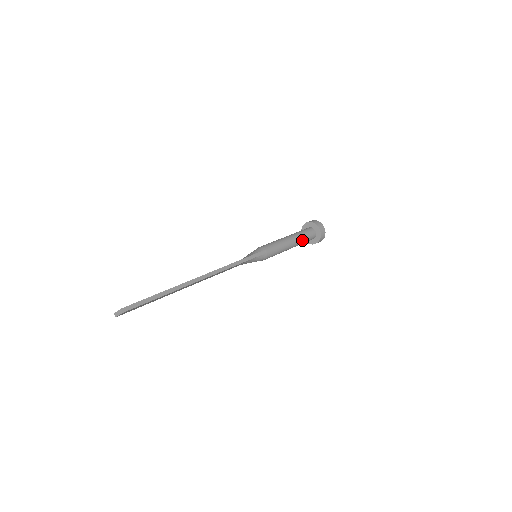
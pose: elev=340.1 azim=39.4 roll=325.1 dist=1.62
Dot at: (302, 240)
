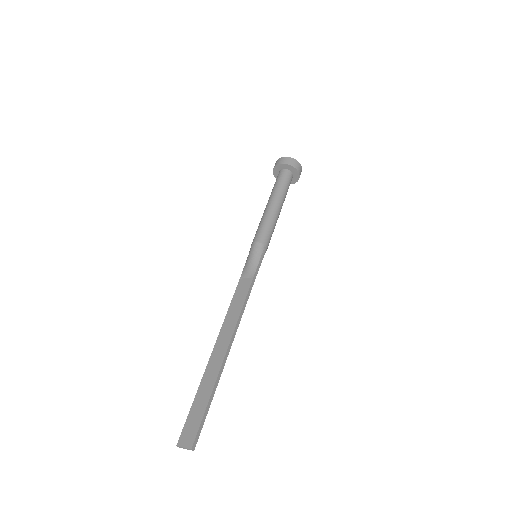
Dot at: (285, 197)
